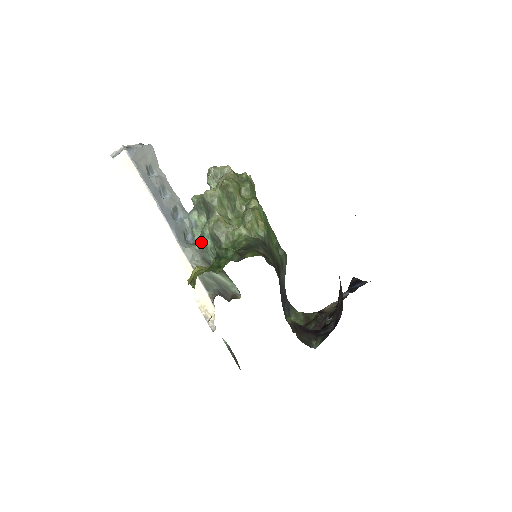
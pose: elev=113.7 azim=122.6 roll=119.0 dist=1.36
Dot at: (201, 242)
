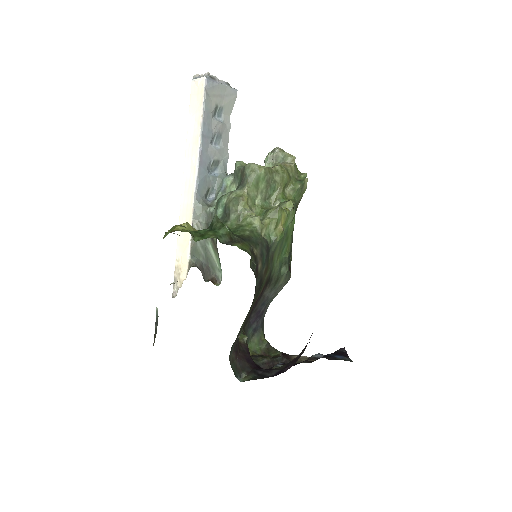
Dot at: (215, 207)
